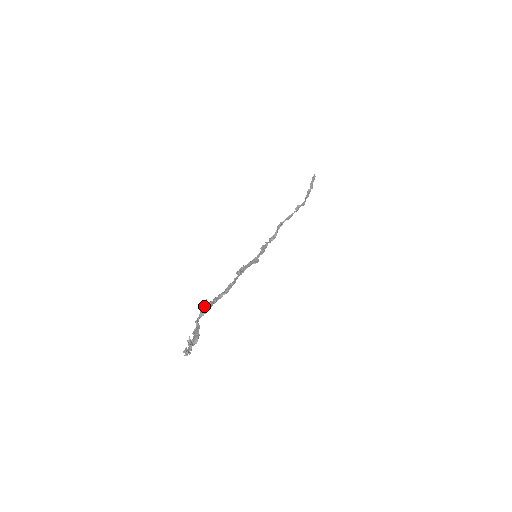
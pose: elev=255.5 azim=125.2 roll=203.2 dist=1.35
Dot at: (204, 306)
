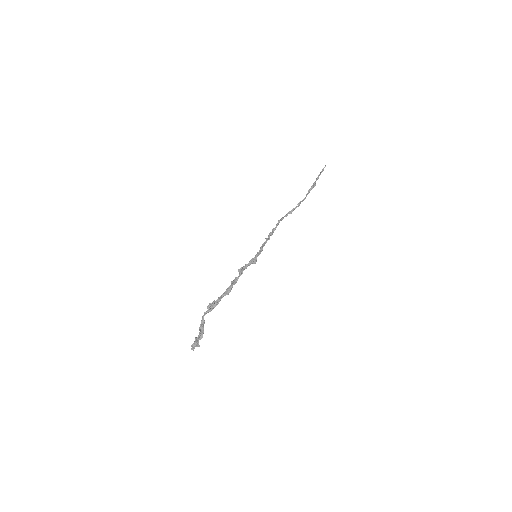
Dot at: (212, 306)
